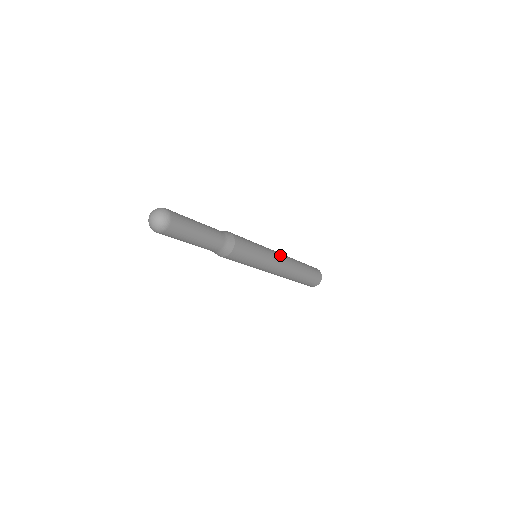
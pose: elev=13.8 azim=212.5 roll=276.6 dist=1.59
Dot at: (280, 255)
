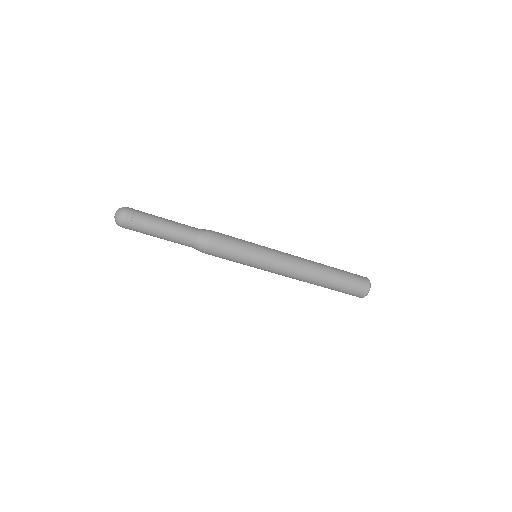
Dot at: occluded
